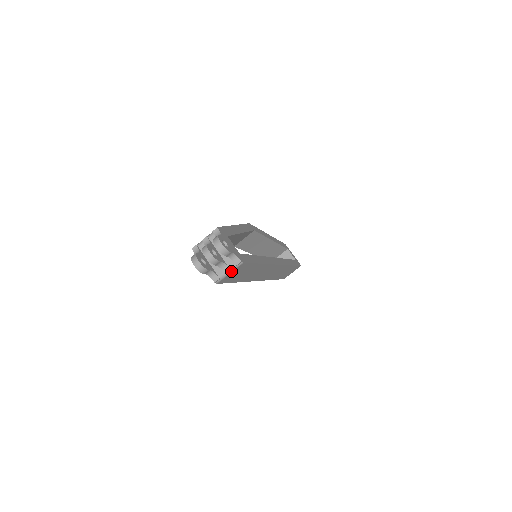
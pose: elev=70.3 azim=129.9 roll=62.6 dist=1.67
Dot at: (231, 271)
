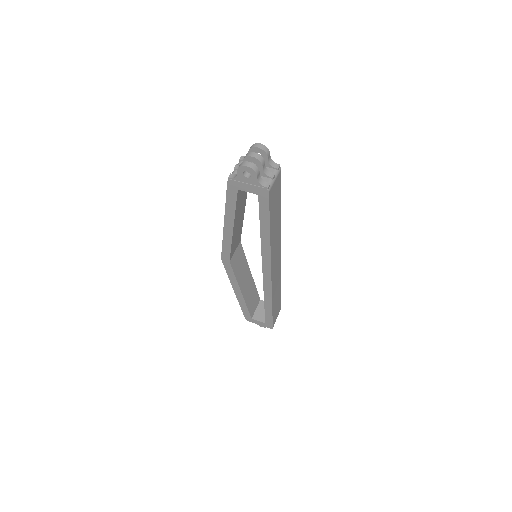
Dot at: (275, 177)
